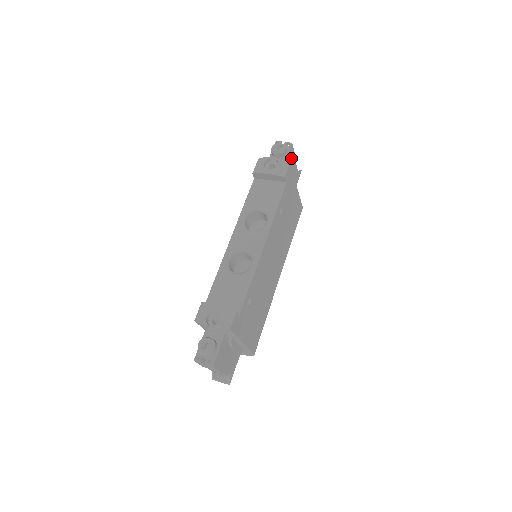
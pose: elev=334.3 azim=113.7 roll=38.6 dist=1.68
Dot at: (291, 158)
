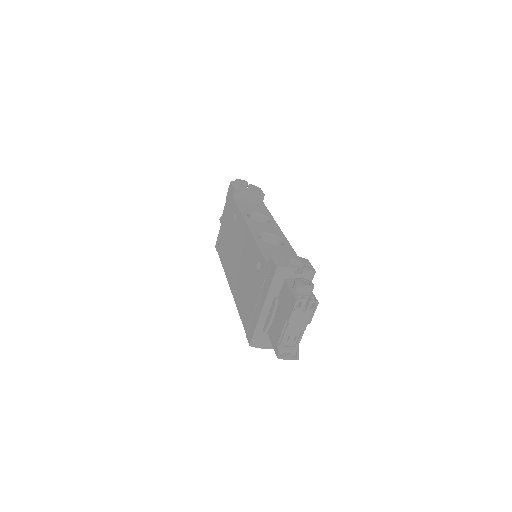
Dot at: occluded
